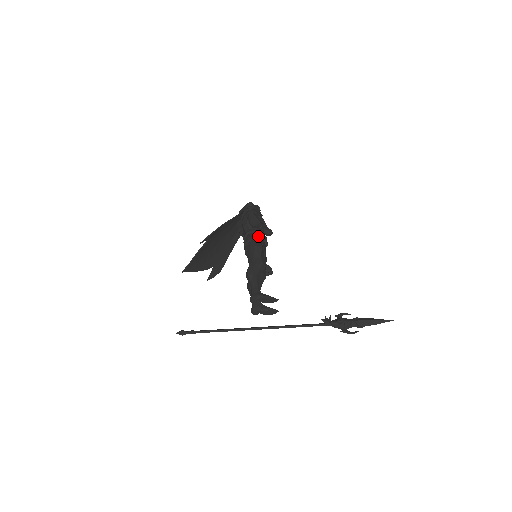
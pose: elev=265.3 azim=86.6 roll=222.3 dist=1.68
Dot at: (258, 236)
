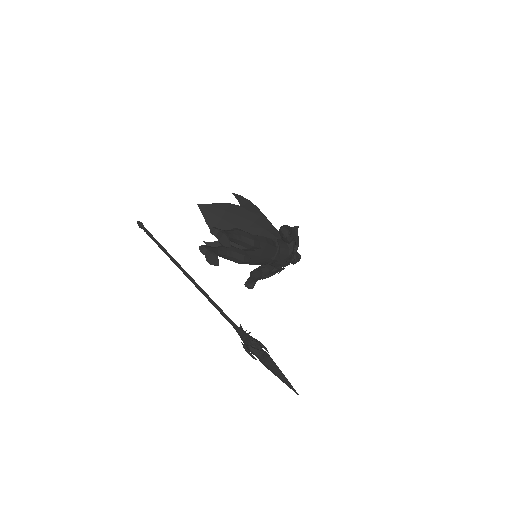
Dot at: (275, 245)
